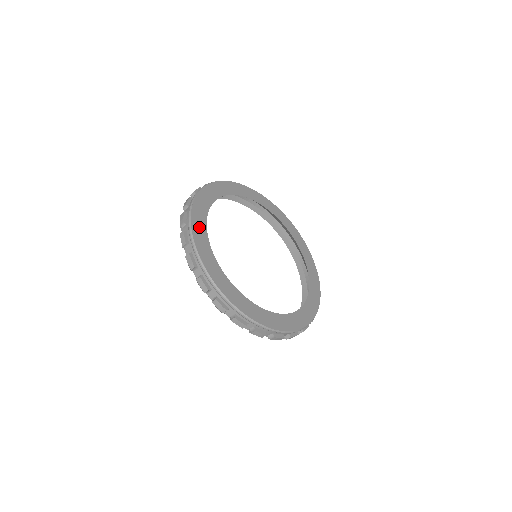
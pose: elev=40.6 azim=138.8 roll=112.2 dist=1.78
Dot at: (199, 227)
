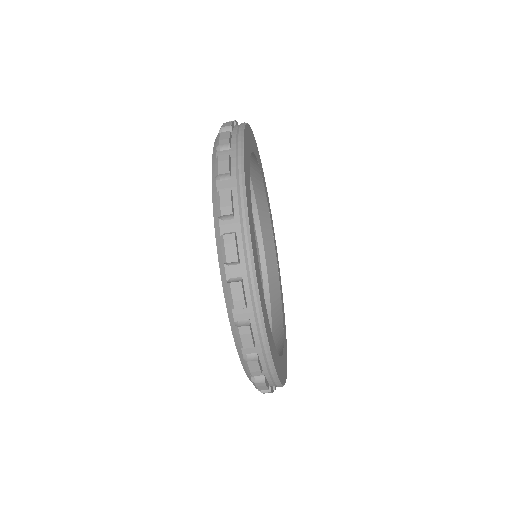
Dot at: (247, 165)
